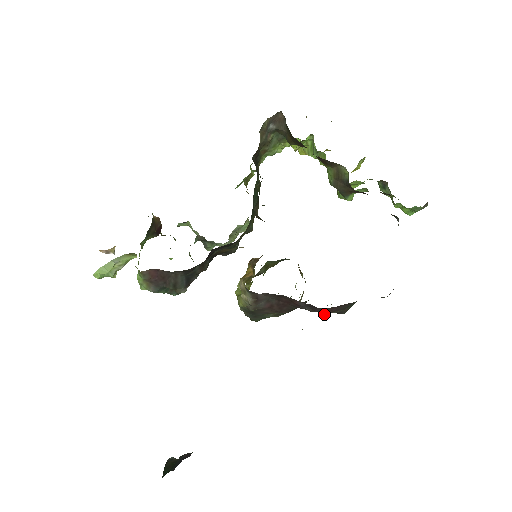
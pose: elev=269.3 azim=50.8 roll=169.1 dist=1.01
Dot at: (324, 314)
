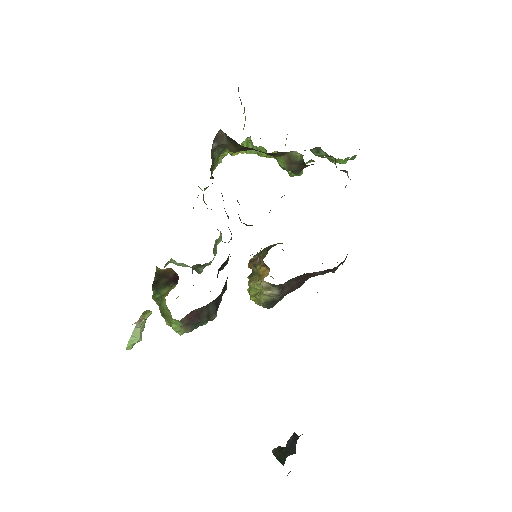
Dot at: occluded
